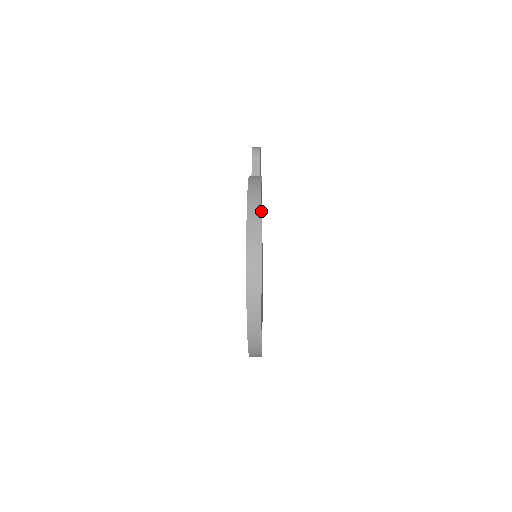
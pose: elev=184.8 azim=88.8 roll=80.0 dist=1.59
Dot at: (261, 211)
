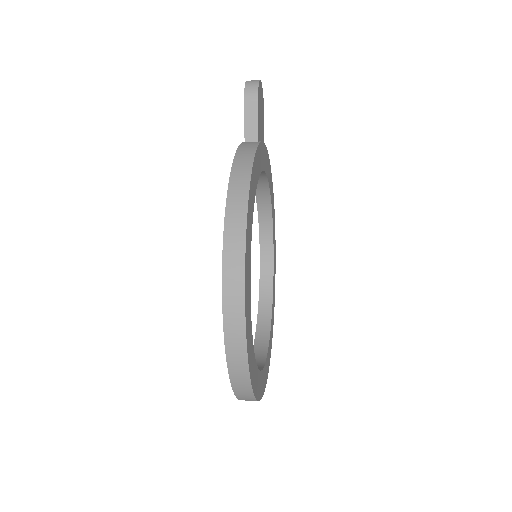
Dot at: (251, 228)
